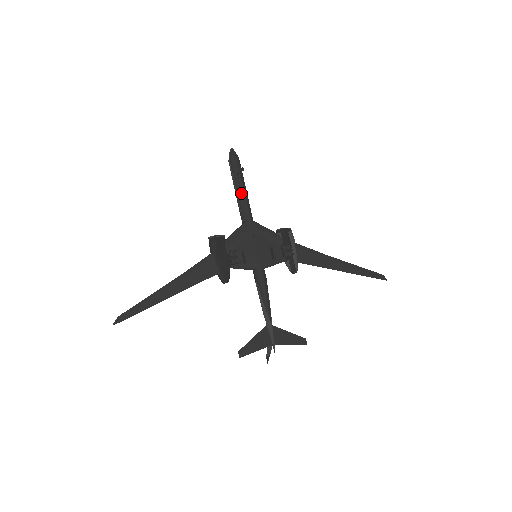
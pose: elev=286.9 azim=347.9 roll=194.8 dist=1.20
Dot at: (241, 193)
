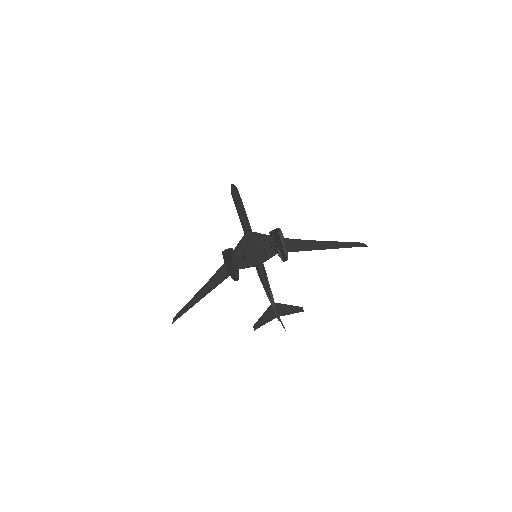
Dot at: (240, 214)
